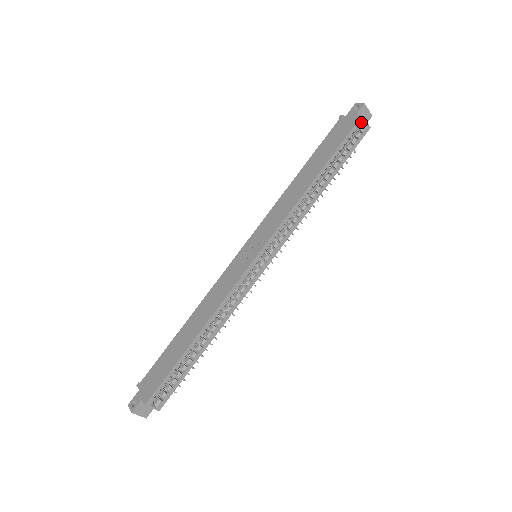
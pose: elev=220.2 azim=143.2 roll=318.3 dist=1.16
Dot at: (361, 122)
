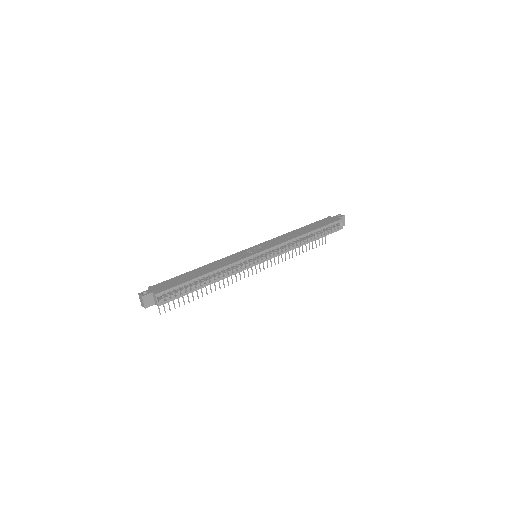
Dot at: (340, 222)
